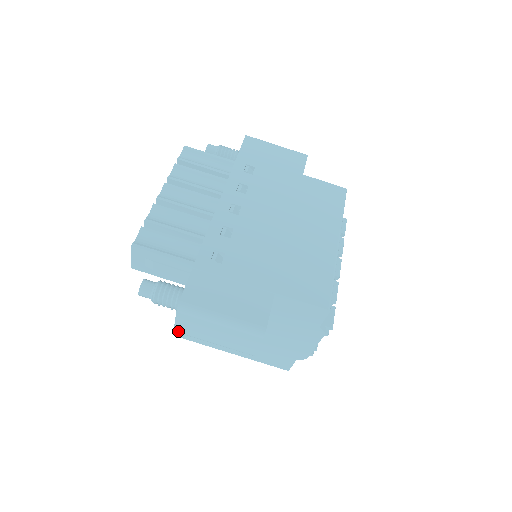
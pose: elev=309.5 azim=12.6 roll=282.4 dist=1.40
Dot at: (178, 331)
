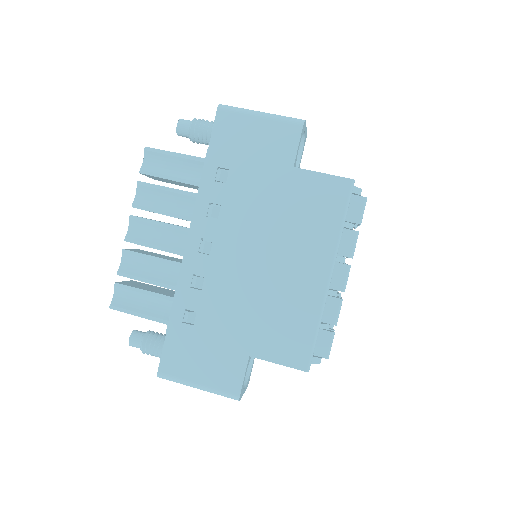
Dot at: occluded
